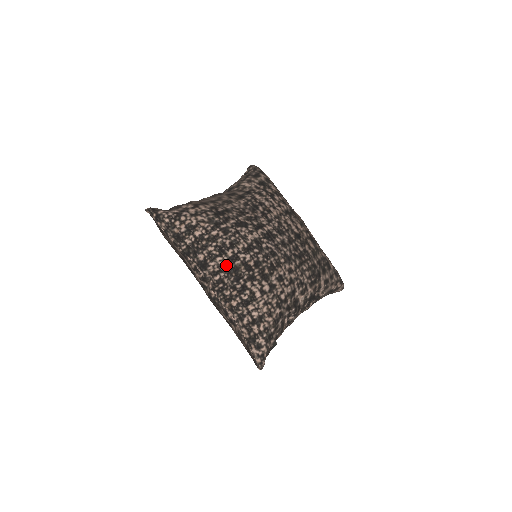
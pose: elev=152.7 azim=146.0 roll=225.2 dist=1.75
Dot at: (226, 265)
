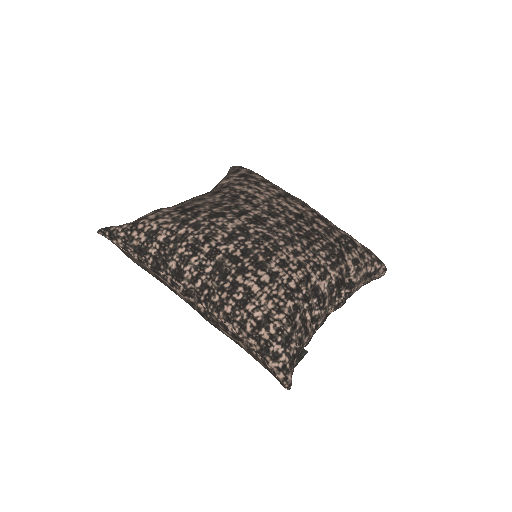
Dot at: (205, 264)
